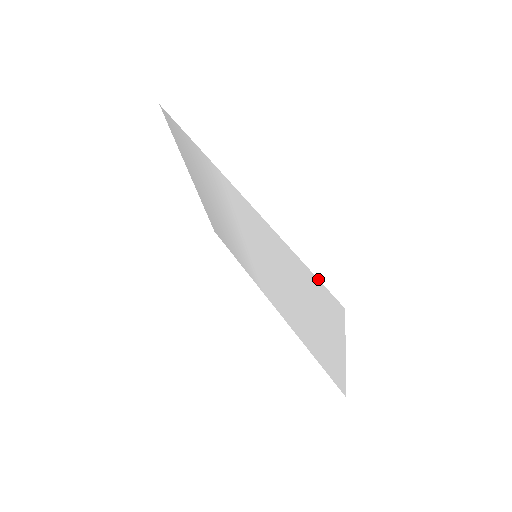
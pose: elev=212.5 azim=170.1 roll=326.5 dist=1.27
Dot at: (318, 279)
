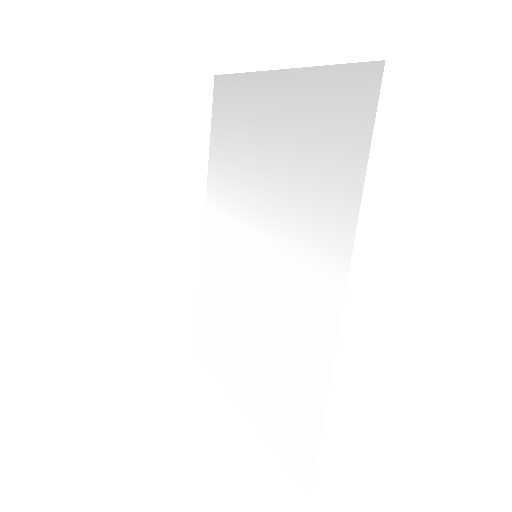
Dot at: occluded
